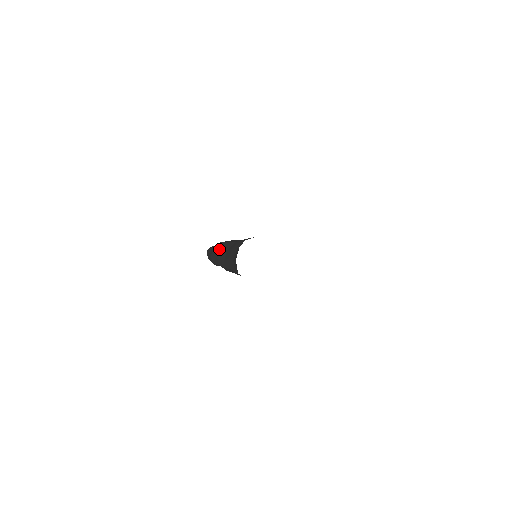
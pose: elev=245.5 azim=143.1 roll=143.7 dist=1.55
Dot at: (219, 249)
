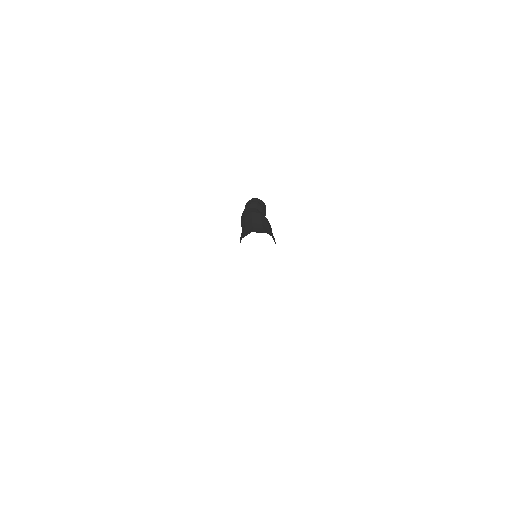
Dot at: occluded
